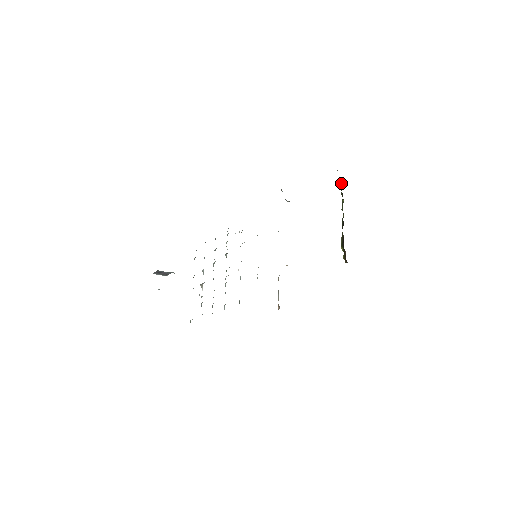
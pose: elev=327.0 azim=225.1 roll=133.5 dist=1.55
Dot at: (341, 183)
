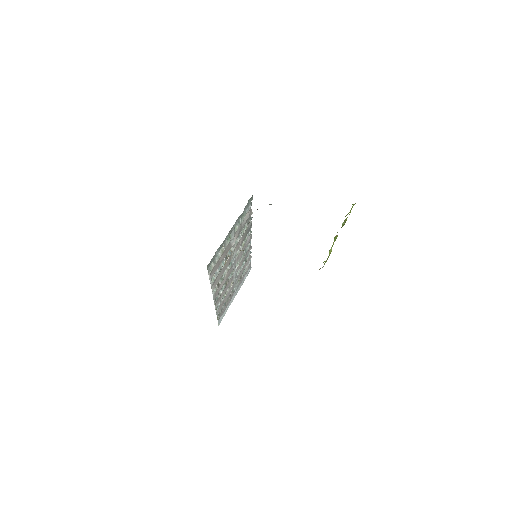
Dot at: occluded
